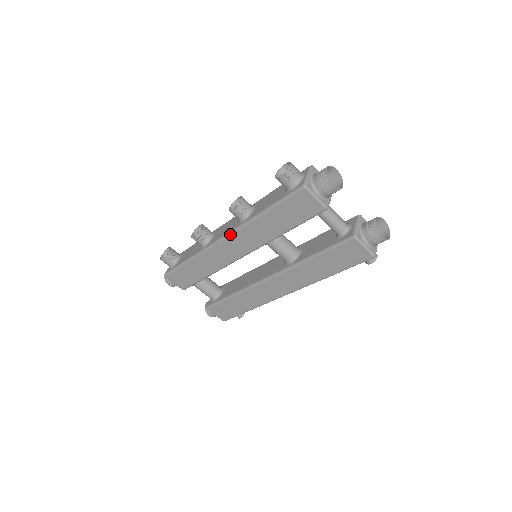
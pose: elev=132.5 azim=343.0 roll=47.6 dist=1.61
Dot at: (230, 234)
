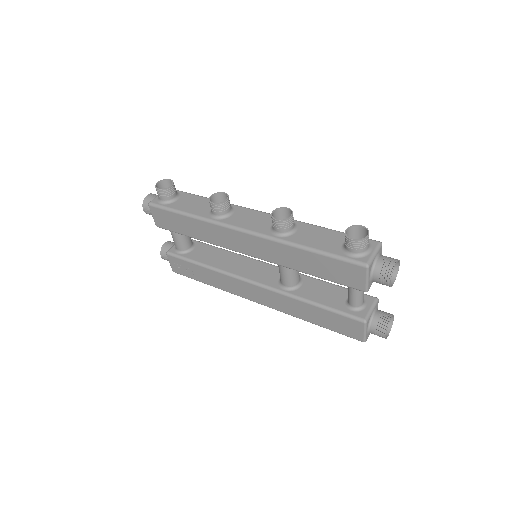
Dot at: (255, 235)
